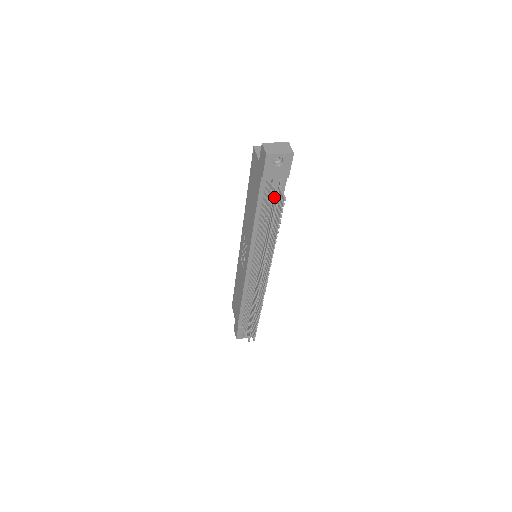
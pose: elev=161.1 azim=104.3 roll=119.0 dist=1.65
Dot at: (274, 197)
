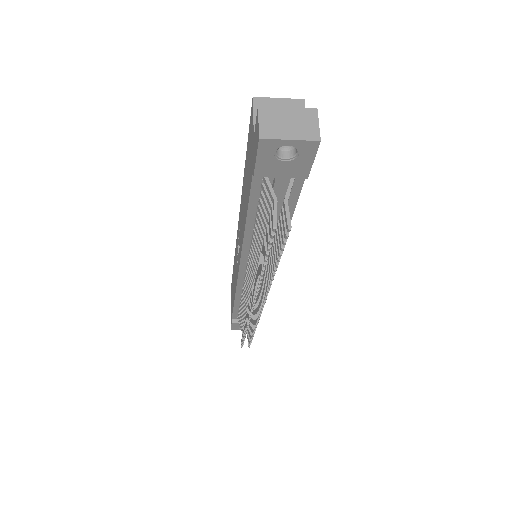
Dot at: (272, 215)
